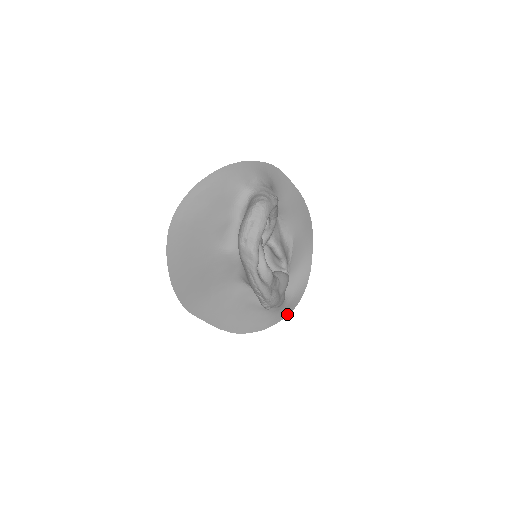
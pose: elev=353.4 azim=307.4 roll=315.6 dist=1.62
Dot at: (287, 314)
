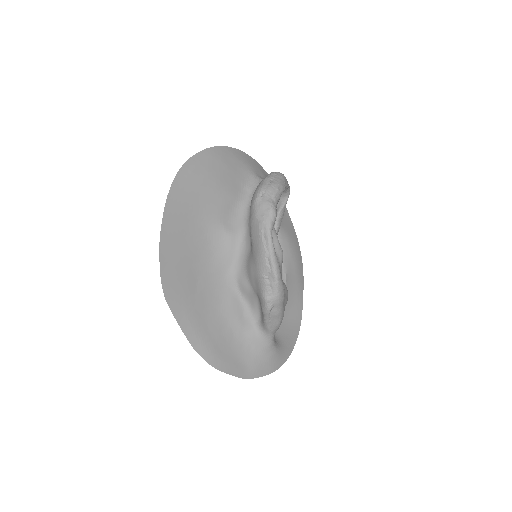
Dot at: (274, 368)
